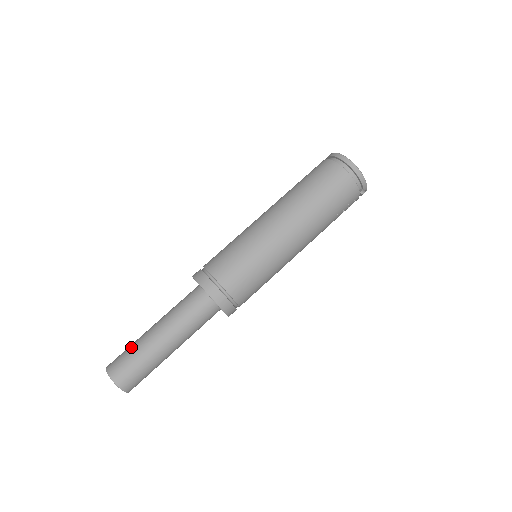
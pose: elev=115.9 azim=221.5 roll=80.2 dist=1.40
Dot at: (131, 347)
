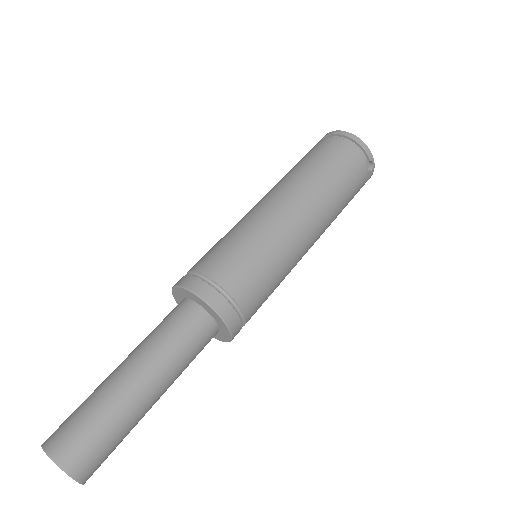
Dot at: occluded
